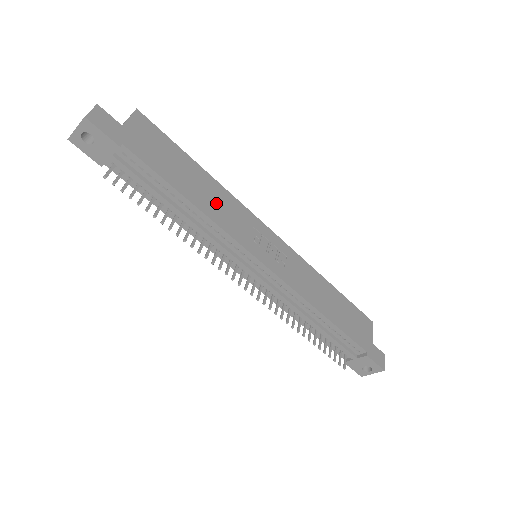
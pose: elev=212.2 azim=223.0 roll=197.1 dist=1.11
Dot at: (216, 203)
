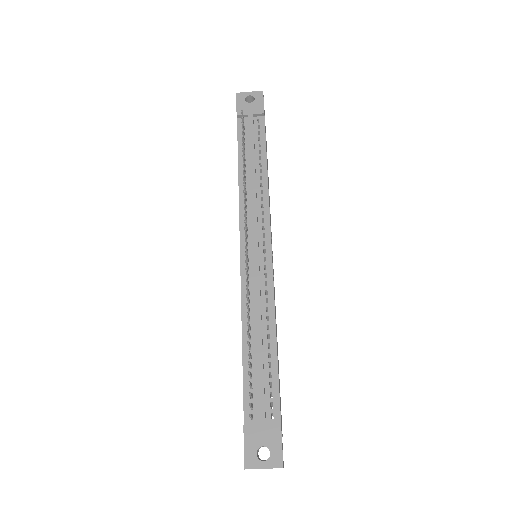
Dot at: occluded
